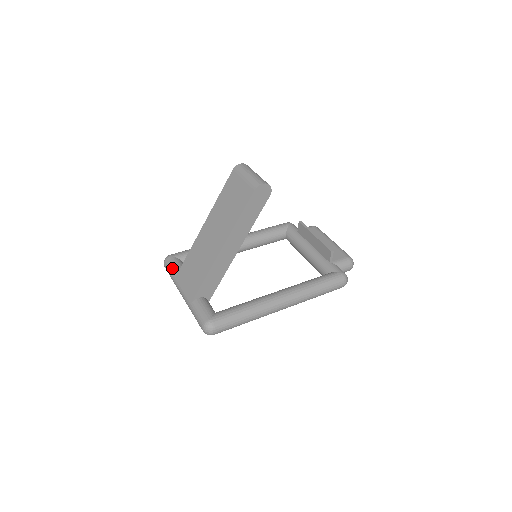
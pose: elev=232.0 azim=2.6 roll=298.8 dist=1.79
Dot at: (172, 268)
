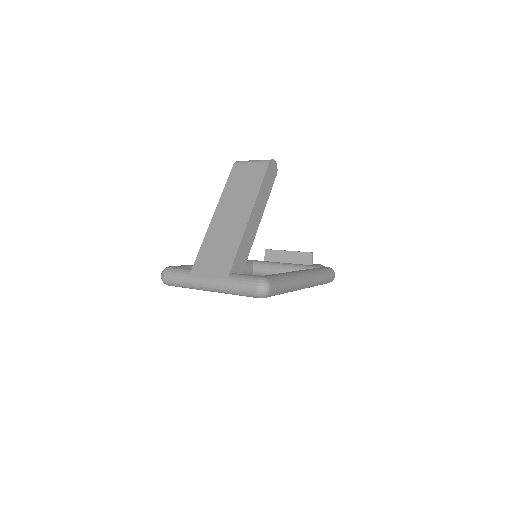
Dot at: (180, 270)
